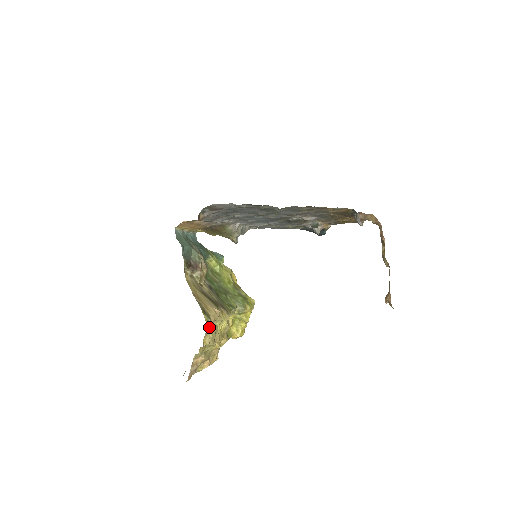
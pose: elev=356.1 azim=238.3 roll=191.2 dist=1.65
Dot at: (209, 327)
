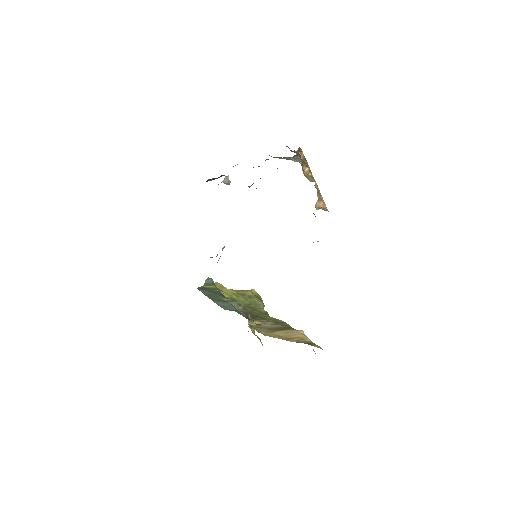
Dot at: occluded
